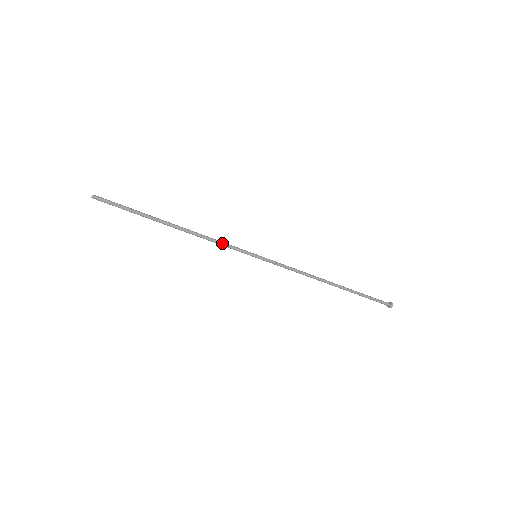
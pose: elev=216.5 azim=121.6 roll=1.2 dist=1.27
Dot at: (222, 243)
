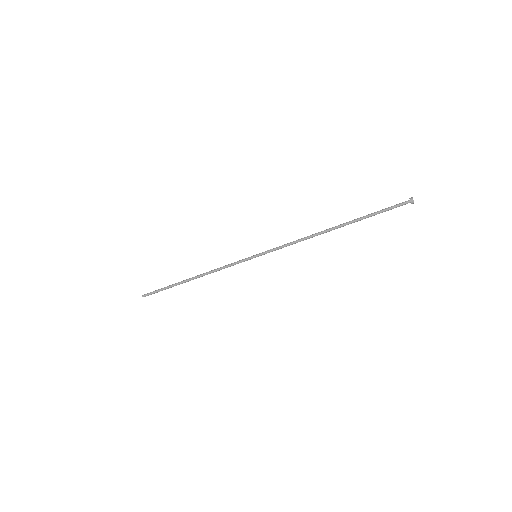
Dot at: (227, 265)
